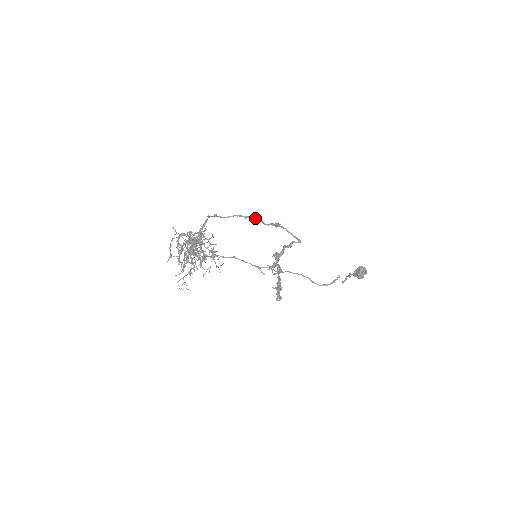
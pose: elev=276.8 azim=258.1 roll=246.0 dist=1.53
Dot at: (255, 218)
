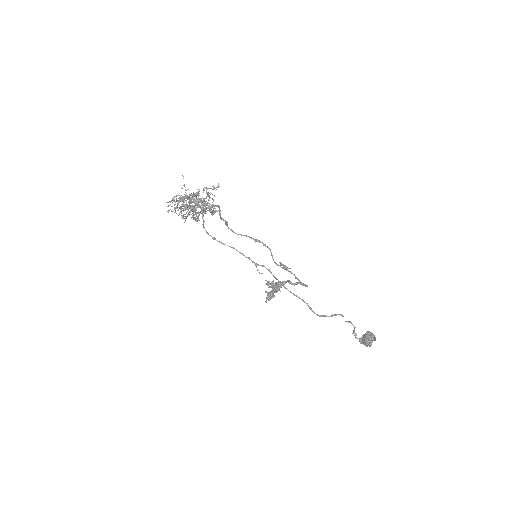
Dot at: (265, 244)
